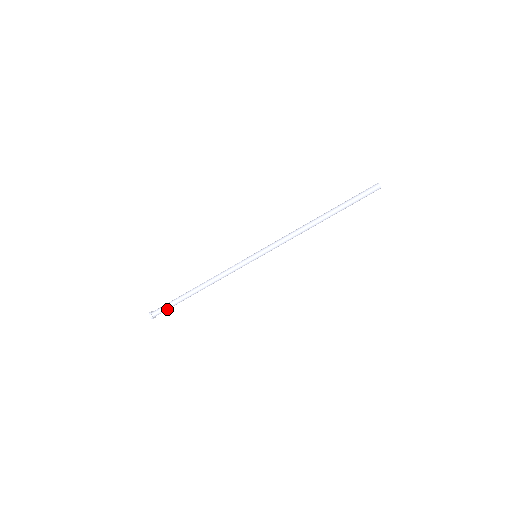
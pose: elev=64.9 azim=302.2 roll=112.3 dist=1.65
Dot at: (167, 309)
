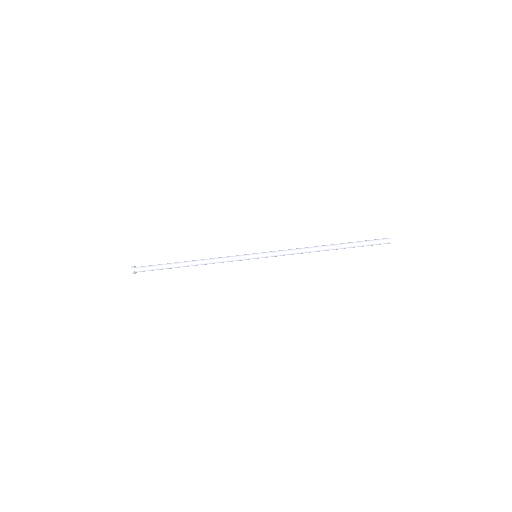
Dot at: (151, 270)
